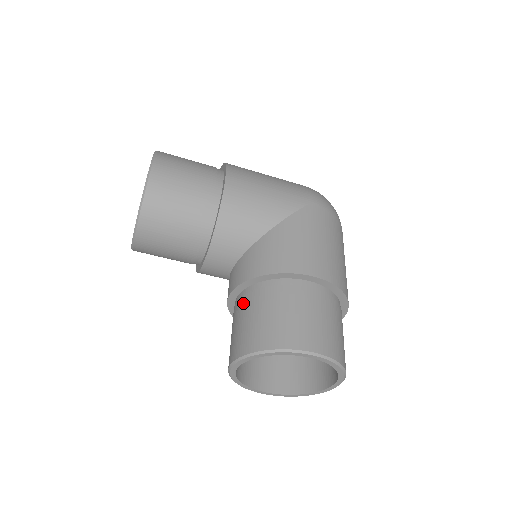
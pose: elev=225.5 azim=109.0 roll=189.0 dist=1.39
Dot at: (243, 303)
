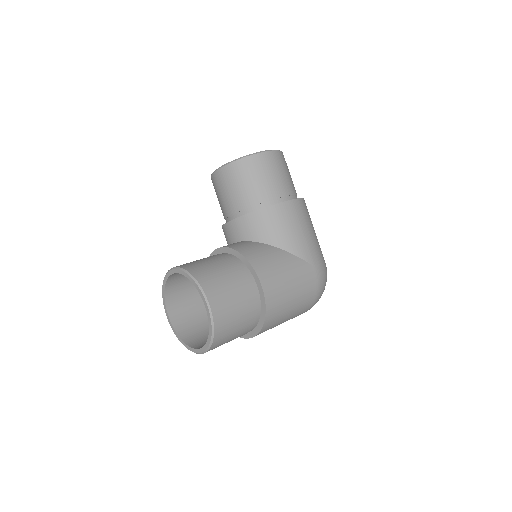
Dot at: (217, 256)
